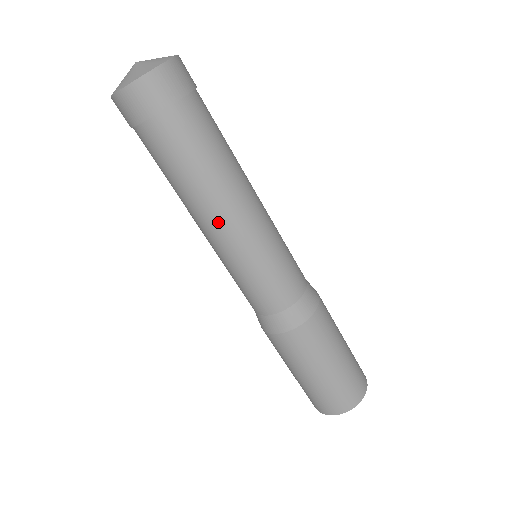
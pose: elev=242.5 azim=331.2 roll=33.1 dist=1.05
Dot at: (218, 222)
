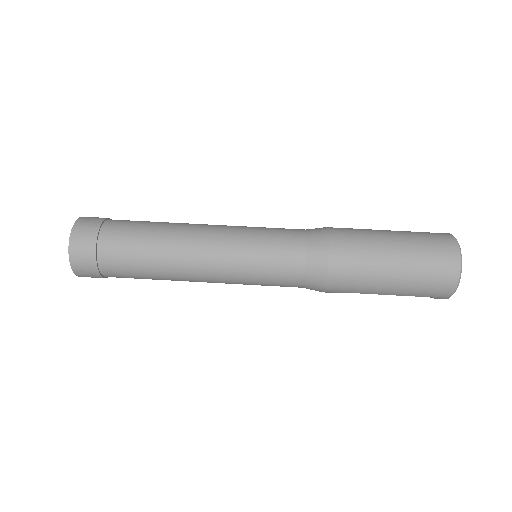
Dot at: (198, 235)
